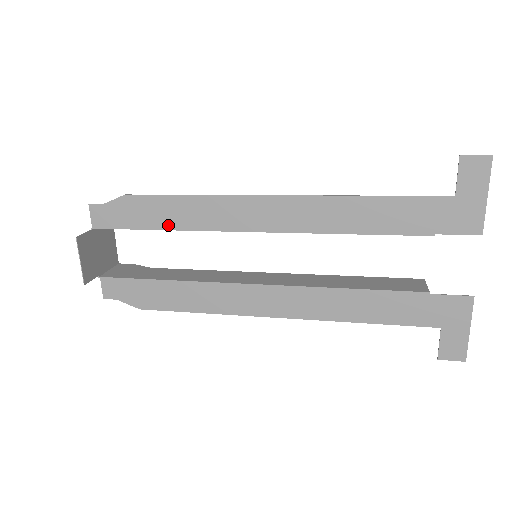
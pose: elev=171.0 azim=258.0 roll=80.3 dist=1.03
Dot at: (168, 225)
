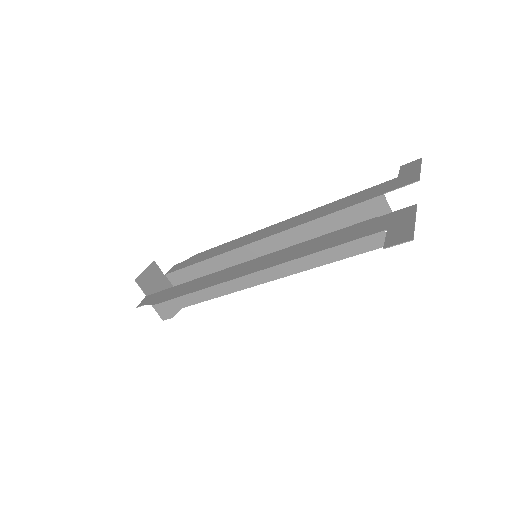
Dot at: (210, 257)
